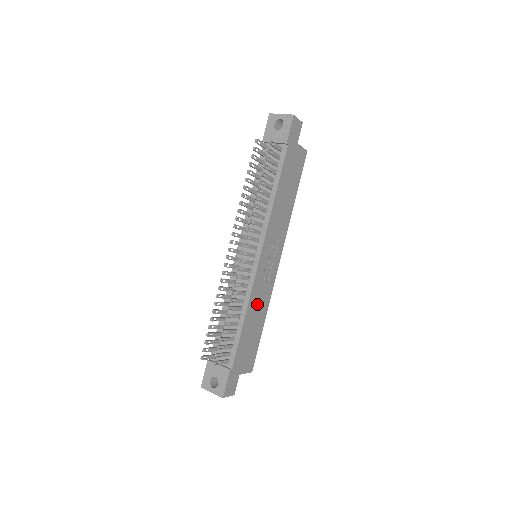
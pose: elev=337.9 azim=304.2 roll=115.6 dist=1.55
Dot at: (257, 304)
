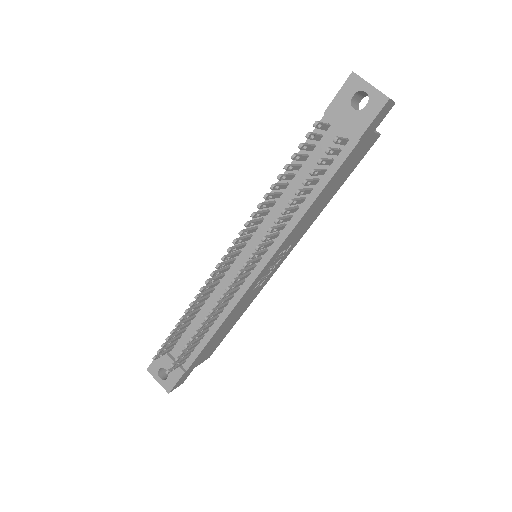
Dot at: (238, 310)
